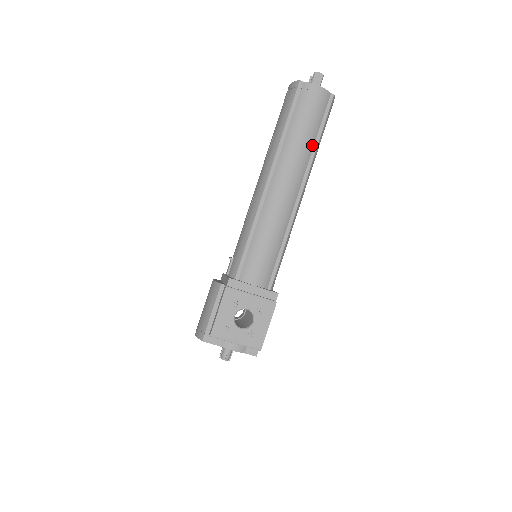
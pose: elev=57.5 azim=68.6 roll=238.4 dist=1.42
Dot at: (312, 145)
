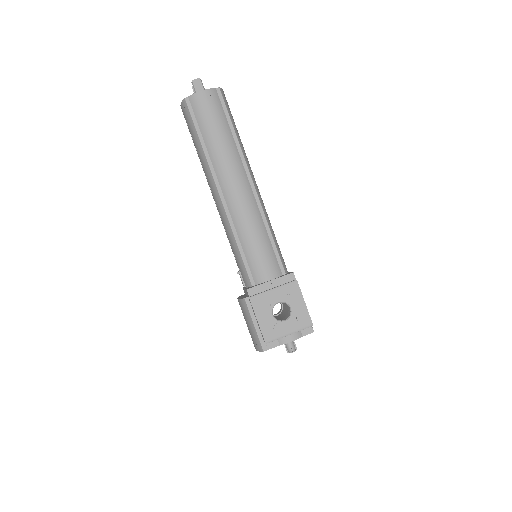
Dot at: (232, 139)
